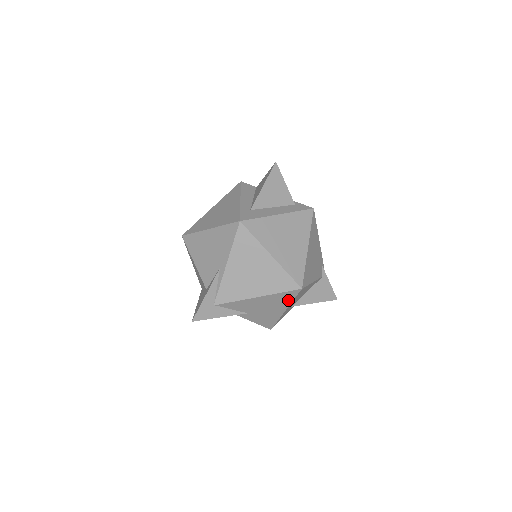
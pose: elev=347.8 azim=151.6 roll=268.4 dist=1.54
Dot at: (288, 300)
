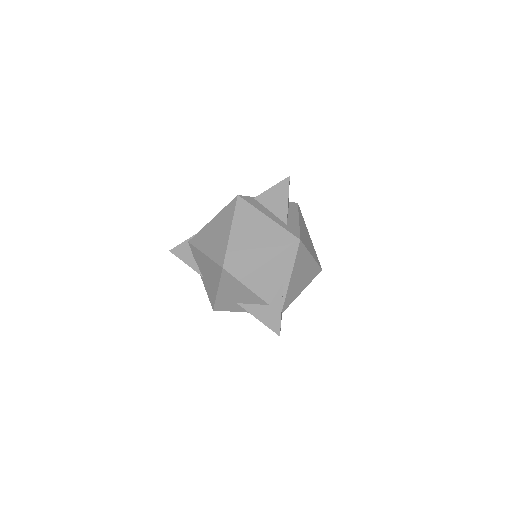
Dot at: occluded
